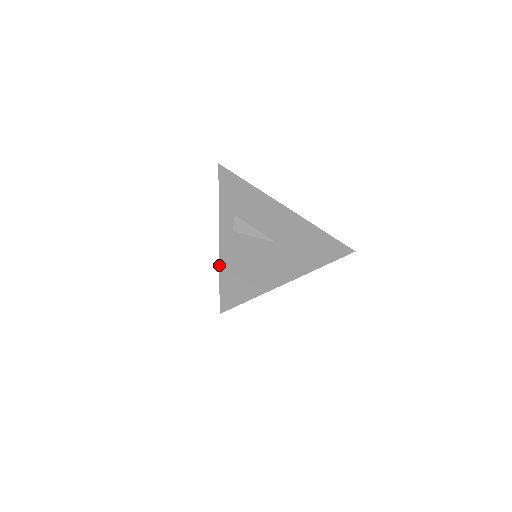
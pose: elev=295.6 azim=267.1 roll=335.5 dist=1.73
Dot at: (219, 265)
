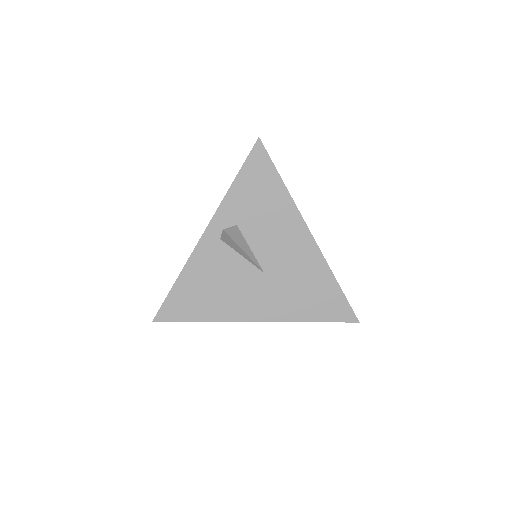
Dot at: (180, 272)
